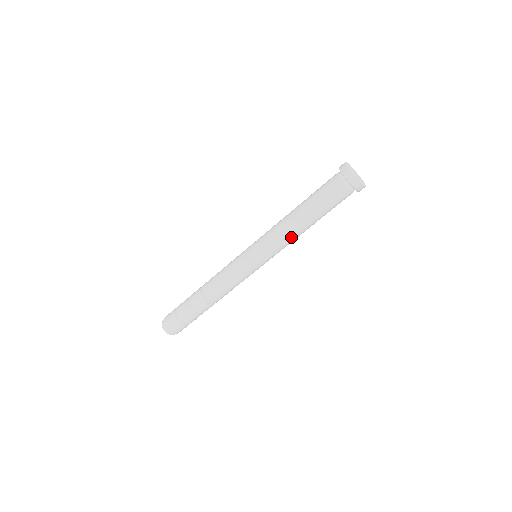
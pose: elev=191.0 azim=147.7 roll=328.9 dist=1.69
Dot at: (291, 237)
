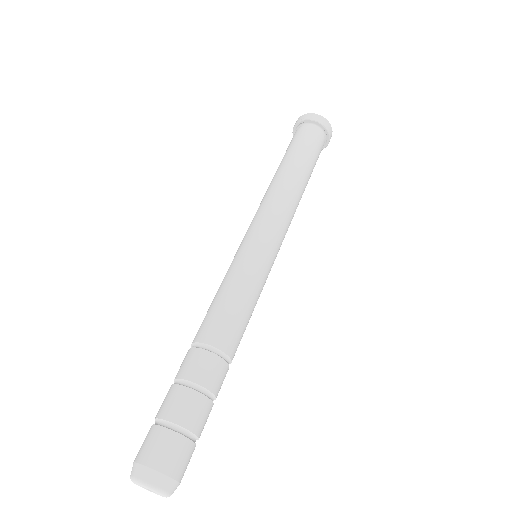
Dot at: (288, 198)
